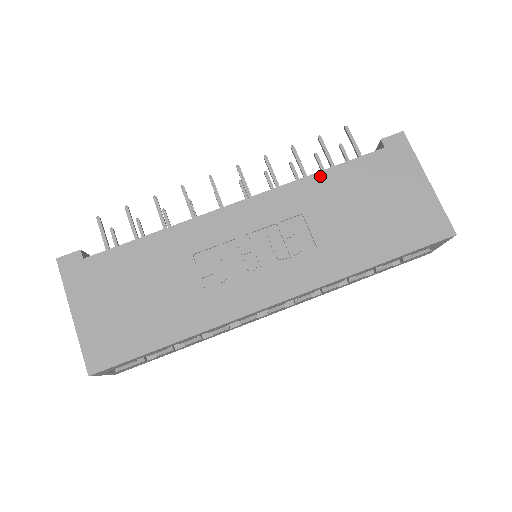
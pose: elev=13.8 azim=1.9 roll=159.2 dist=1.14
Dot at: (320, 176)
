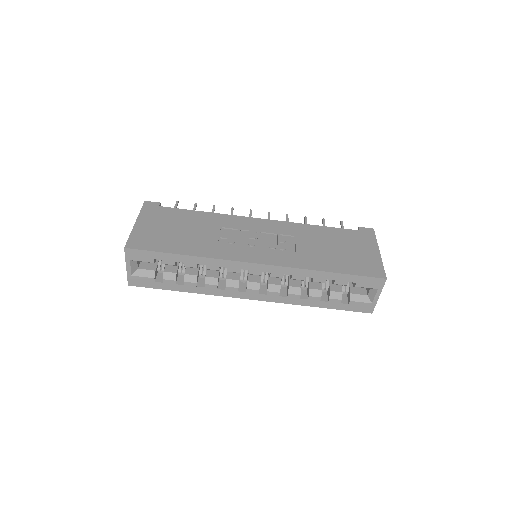
Dot at: (315, 227)
